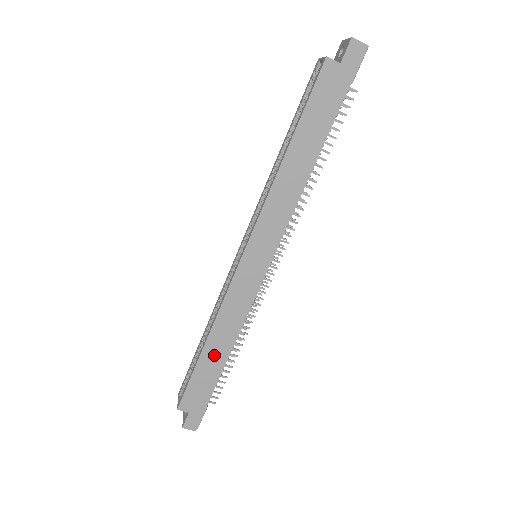
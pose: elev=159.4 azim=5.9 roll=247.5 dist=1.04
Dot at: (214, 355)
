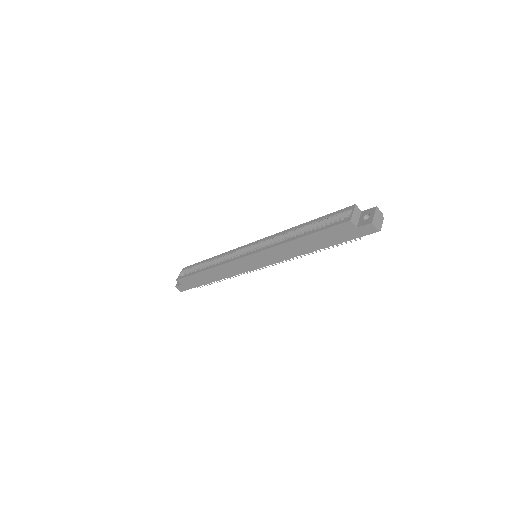
Dot at: (207, 276)
